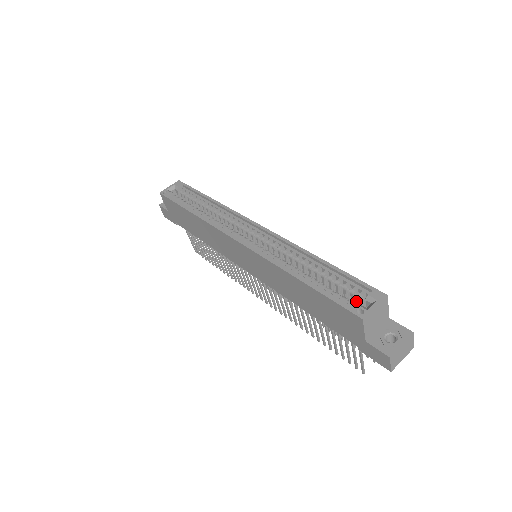
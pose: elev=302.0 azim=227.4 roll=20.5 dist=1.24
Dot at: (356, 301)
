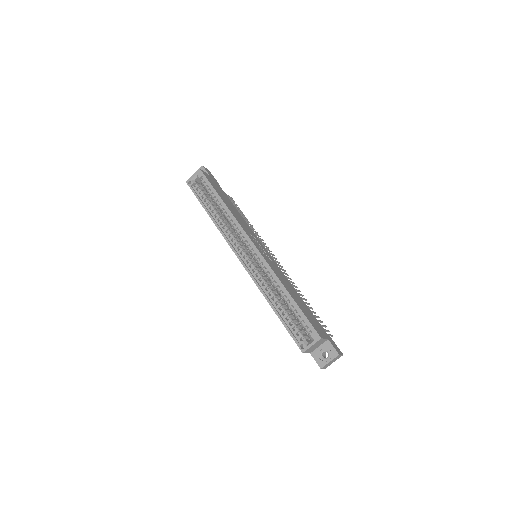
Dot at: occluded
